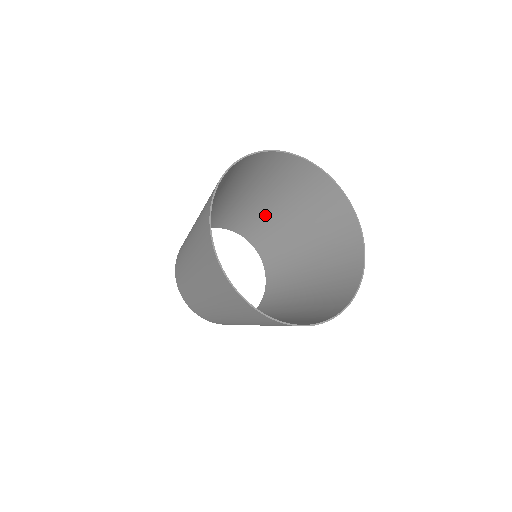
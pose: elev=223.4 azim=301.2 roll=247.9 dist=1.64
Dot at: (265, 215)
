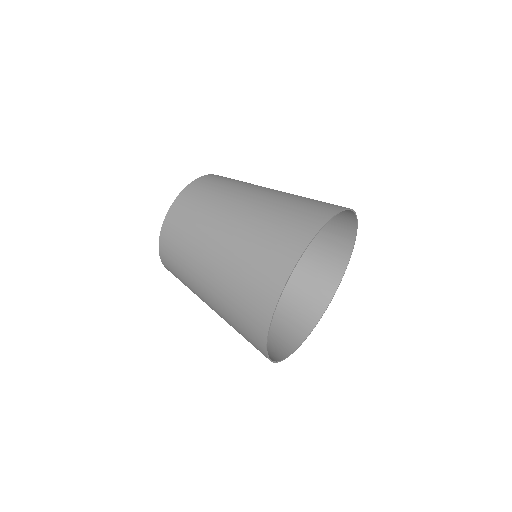
Dot at: occluded
